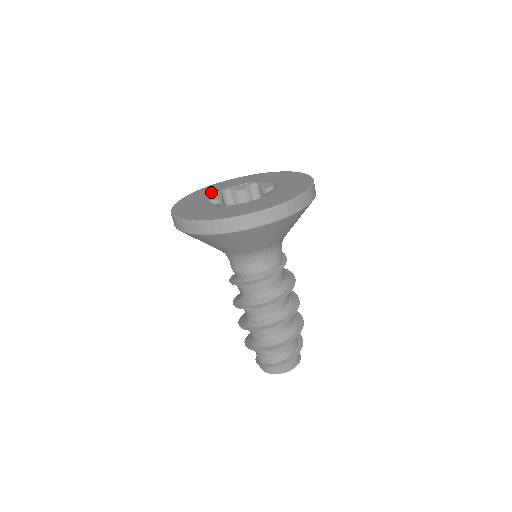
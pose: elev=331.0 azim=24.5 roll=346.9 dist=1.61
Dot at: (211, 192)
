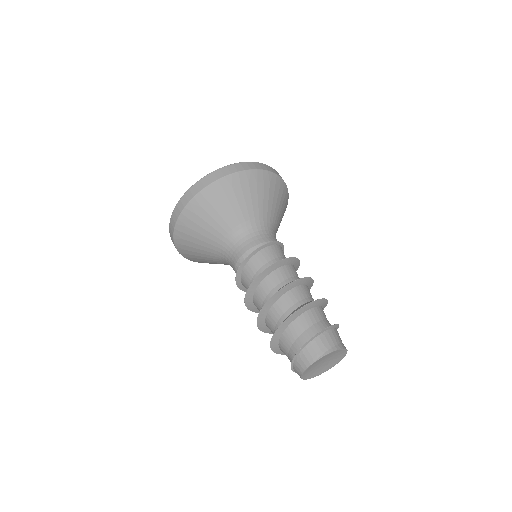
Dot at: occluded
